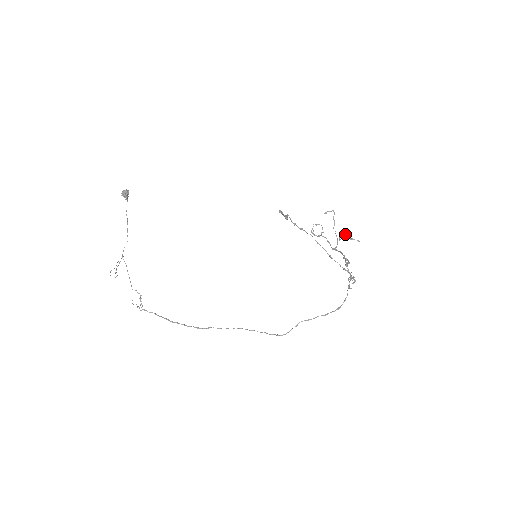
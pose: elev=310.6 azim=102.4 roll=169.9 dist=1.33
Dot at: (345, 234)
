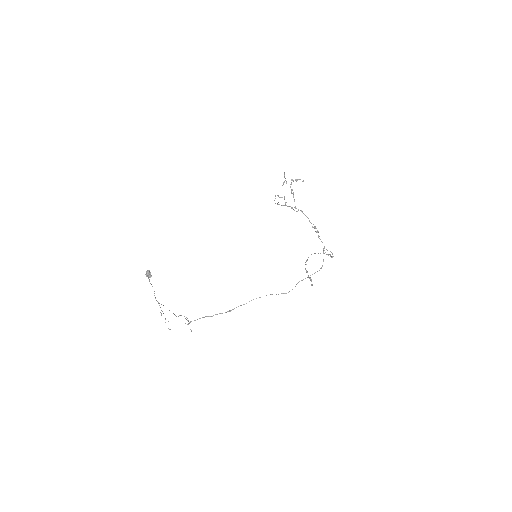
Dot at: (292, 180)
